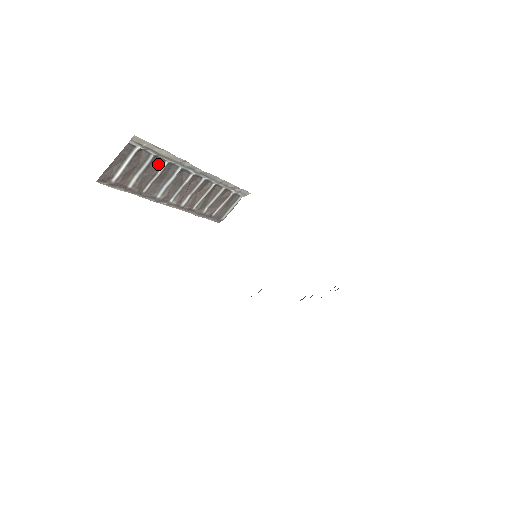
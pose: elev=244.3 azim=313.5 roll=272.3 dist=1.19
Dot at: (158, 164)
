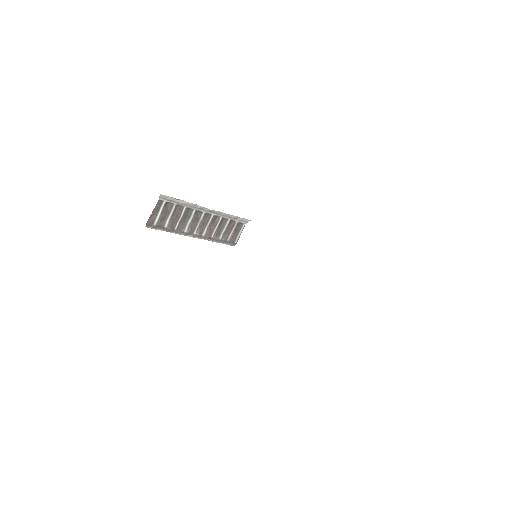
Dot at: (180, 210)
